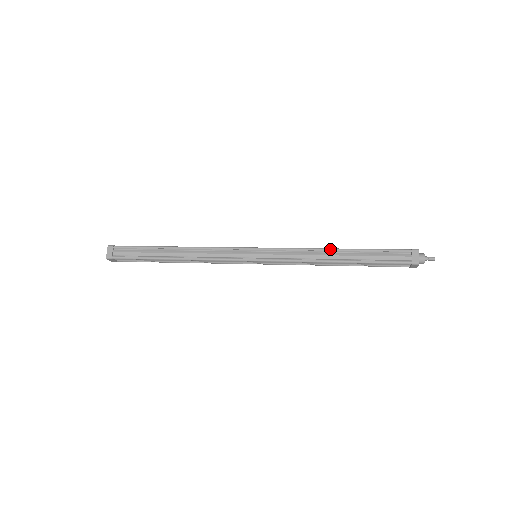
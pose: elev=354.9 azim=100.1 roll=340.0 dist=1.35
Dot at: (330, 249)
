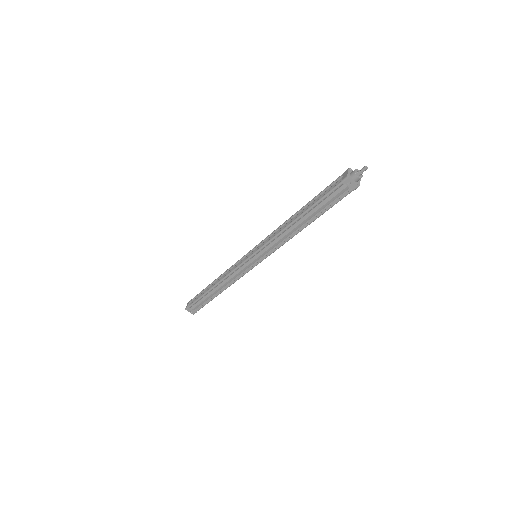
Dot at: (292, 215)
